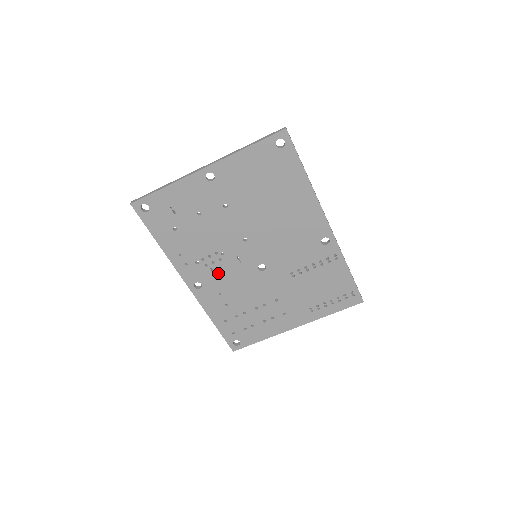
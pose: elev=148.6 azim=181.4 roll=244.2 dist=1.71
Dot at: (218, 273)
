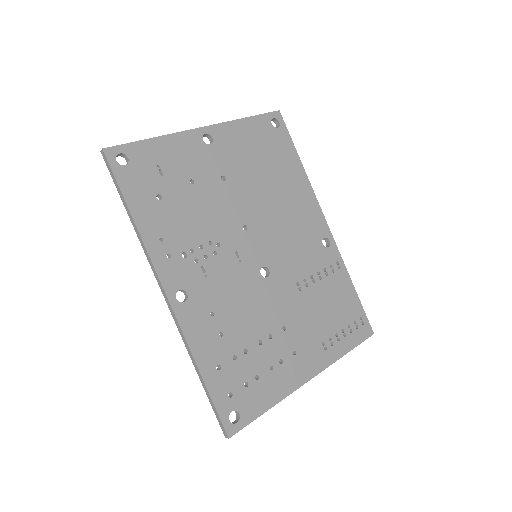
Dot at: (211, 276)
